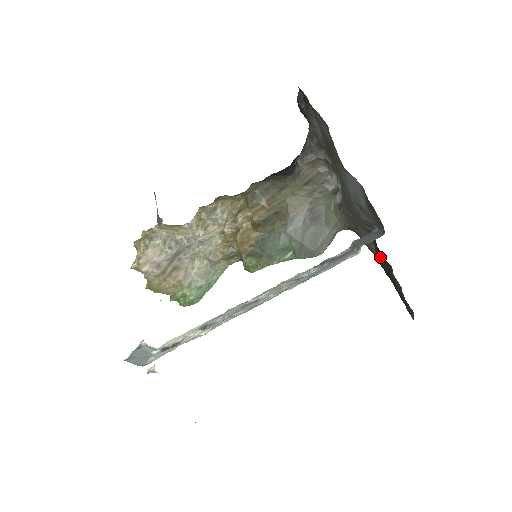
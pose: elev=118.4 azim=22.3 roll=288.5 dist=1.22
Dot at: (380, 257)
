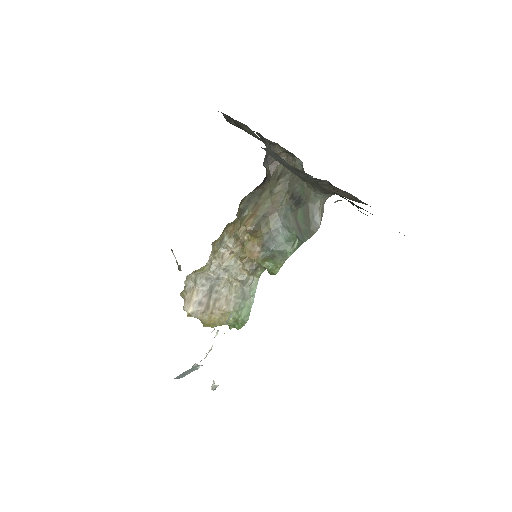
Dot at: (348, 200)
